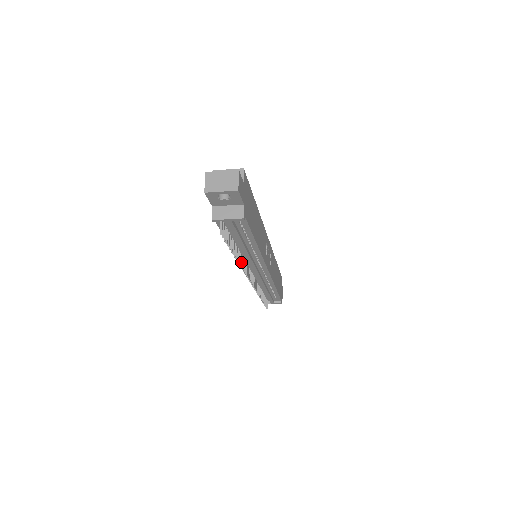
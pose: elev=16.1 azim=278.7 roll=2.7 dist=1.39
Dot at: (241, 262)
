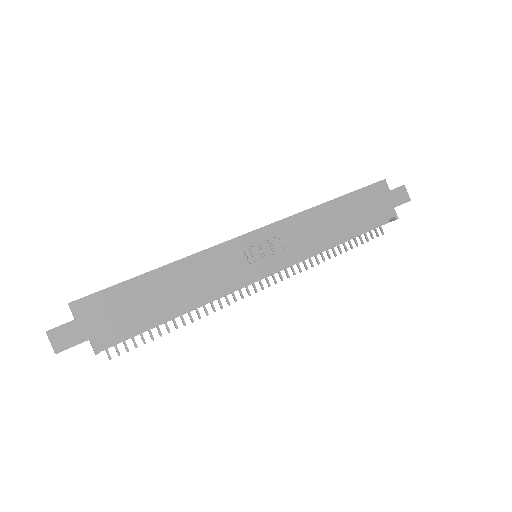
Dot at: (206, 310)
